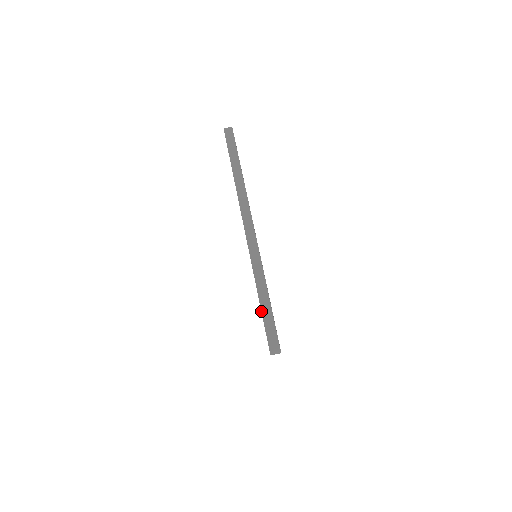
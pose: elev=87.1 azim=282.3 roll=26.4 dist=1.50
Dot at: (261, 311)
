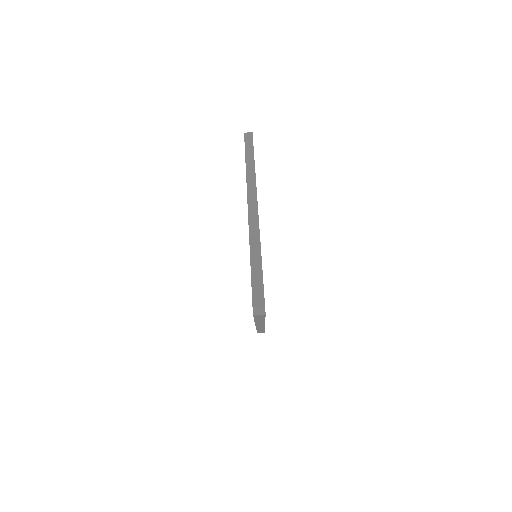
Dot at: occluded
